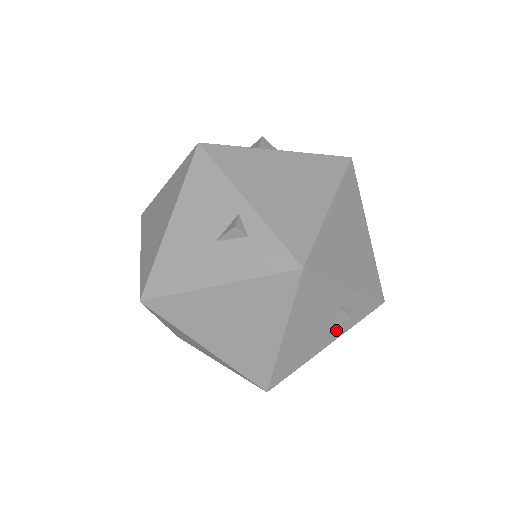
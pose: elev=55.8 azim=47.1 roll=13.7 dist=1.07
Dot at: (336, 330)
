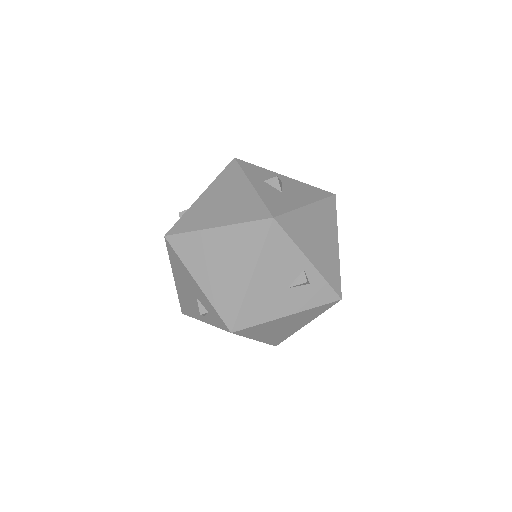
Dot at: occluded
